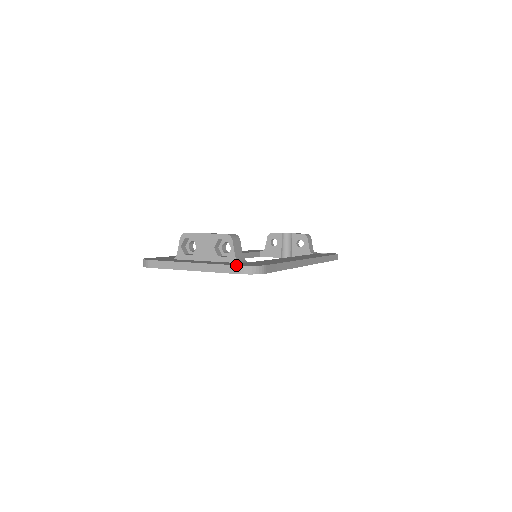
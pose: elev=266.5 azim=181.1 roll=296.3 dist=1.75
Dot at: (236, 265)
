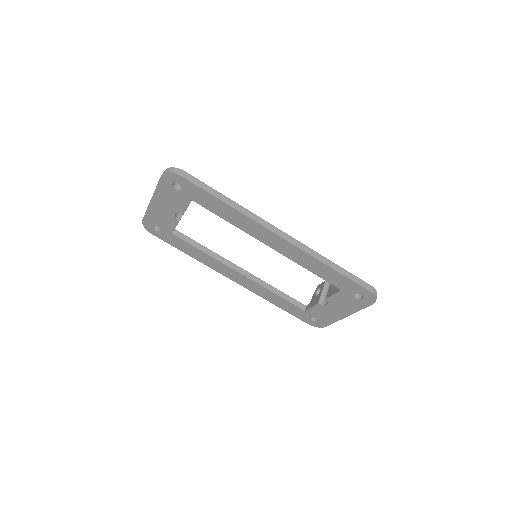
Dot at: occluded
